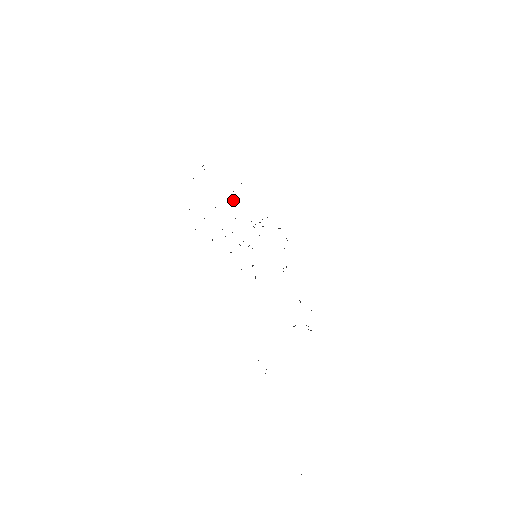
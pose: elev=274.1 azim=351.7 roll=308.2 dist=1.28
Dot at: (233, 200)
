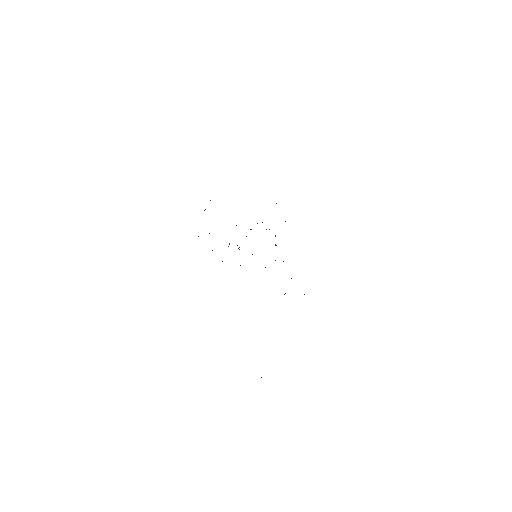
Dot at: occluded
